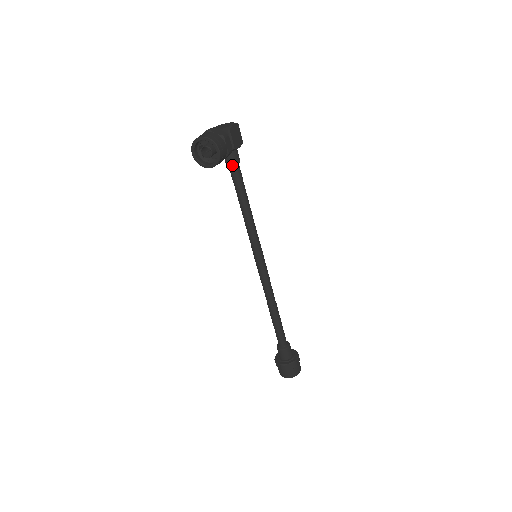
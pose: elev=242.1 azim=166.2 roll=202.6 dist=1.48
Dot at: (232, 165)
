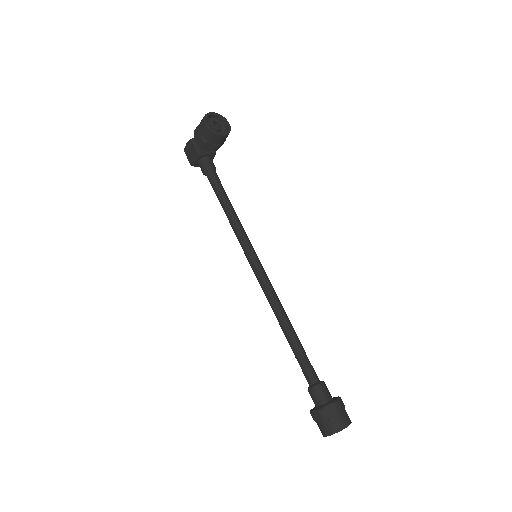
Dot at: (214, 167)
